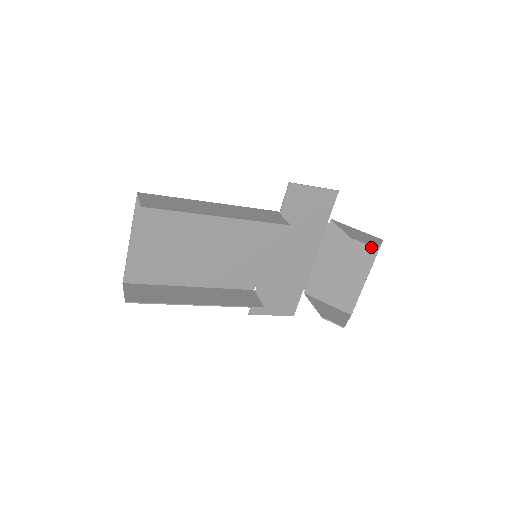
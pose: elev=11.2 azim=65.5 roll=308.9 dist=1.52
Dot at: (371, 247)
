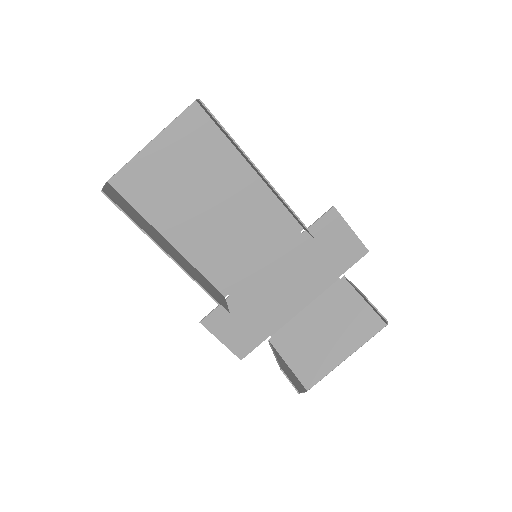
Dot at: (371, 325)
